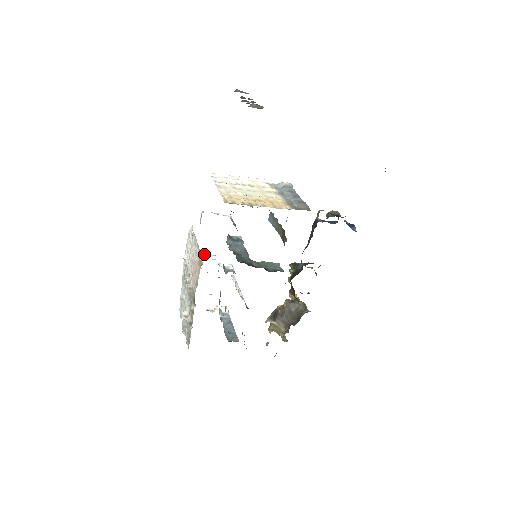
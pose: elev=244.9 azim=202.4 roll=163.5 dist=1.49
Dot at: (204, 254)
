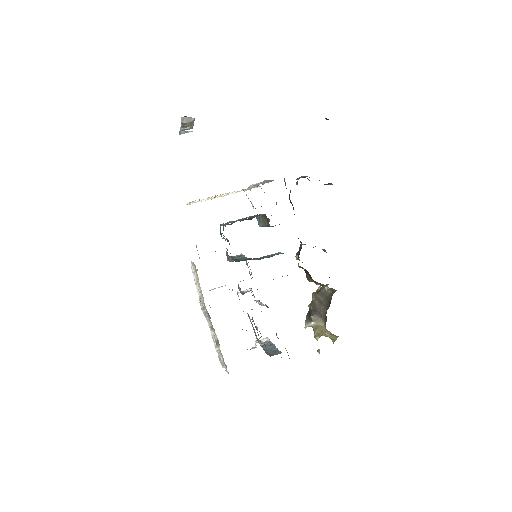
Dot at: (218, 287)
